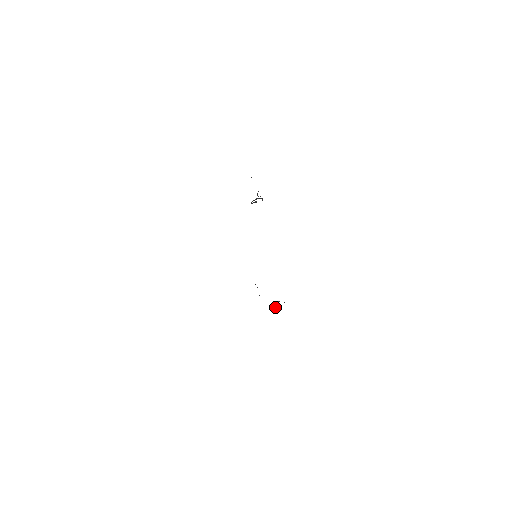
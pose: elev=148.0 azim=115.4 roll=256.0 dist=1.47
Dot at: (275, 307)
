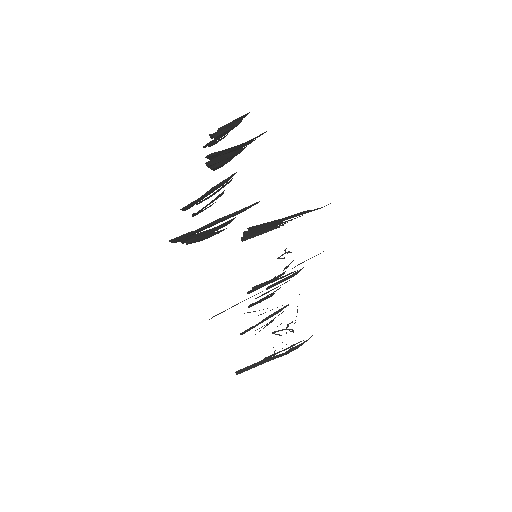
Dot at: (283, 329)
